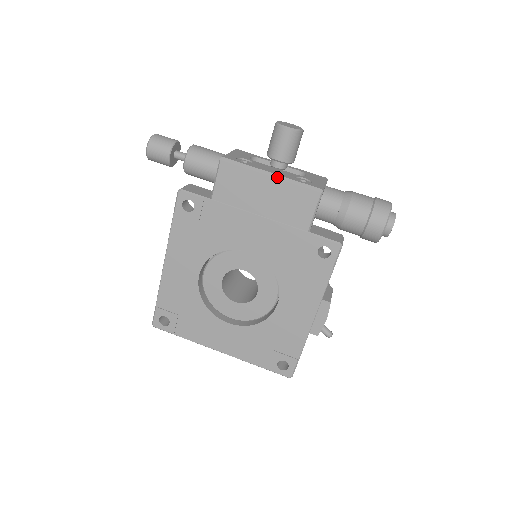
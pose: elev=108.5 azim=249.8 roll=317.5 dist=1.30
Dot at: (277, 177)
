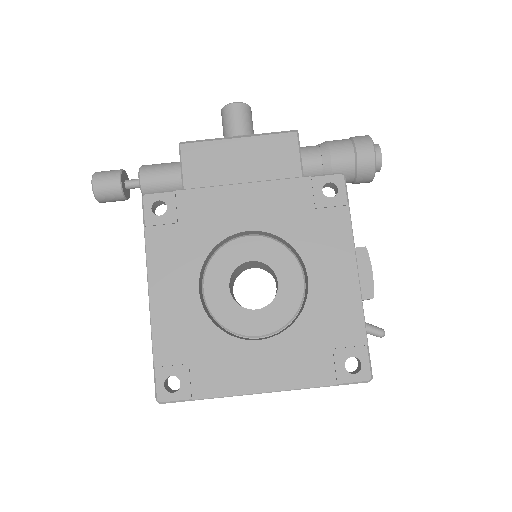
Dot at: (246, 136)
